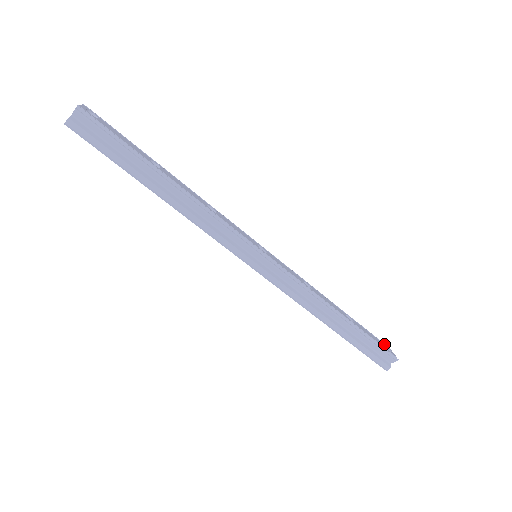
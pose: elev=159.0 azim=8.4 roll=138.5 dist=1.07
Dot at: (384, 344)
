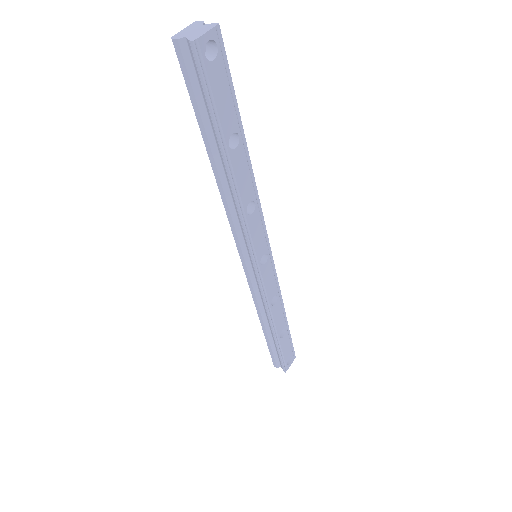
Dot at: (293, 355)
